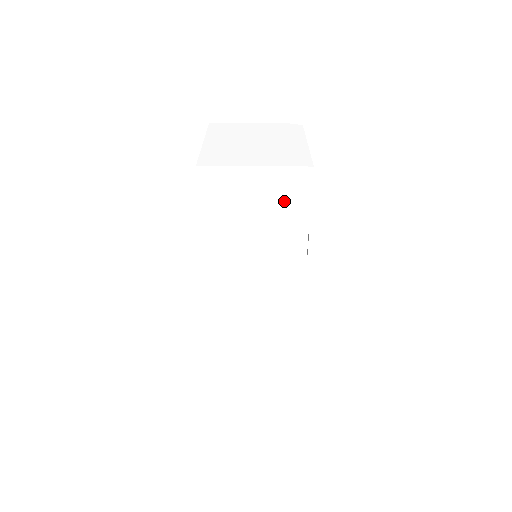
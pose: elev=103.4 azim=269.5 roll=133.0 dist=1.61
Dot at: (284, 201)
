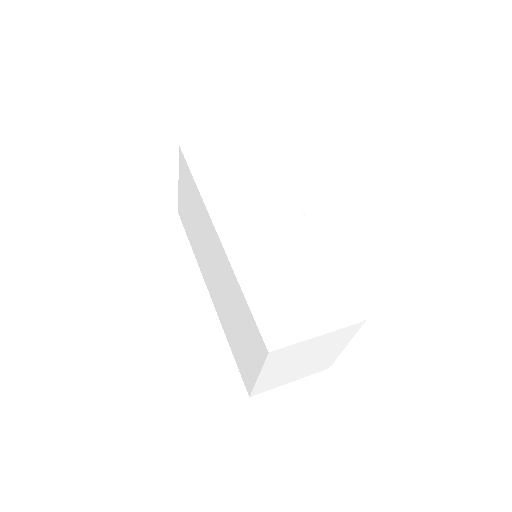
Dot at: (251, 154)
